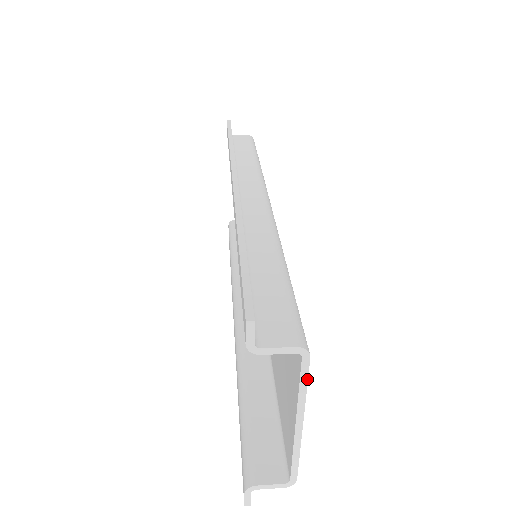
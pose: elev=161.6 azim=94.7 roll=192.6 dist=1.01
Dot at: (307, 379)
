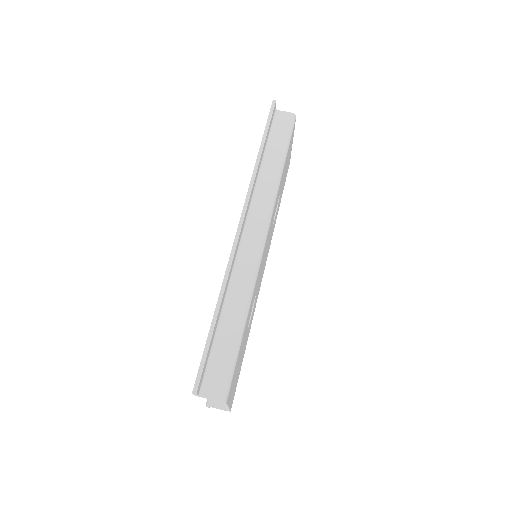
Dot at: (227, 405)
